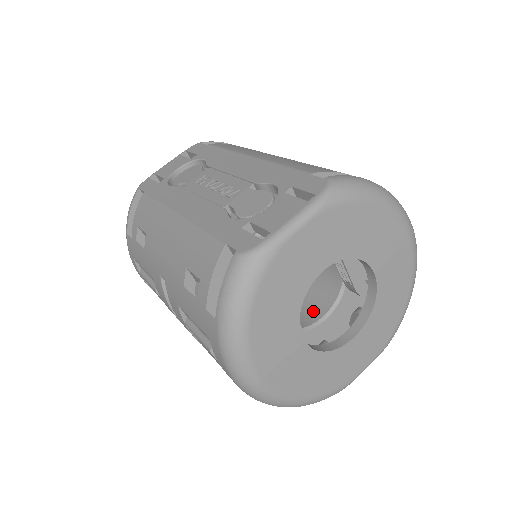
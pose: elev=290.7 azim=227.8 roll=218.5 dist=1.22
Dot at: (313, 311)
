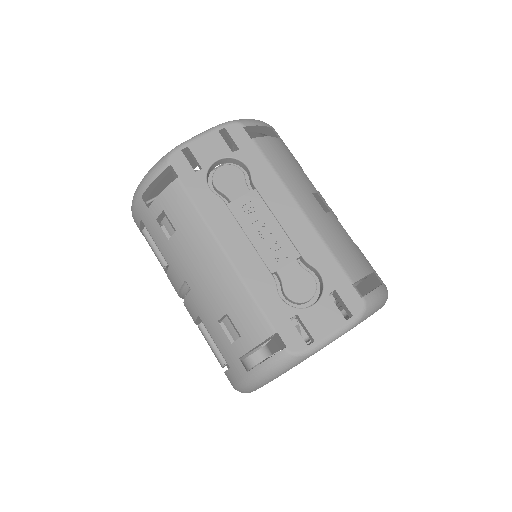
Dot at: occluded
